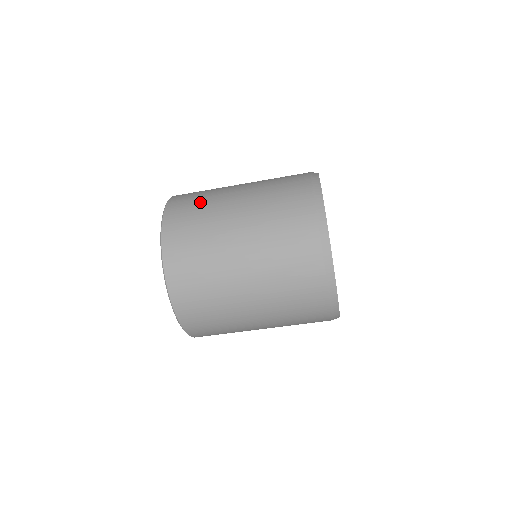
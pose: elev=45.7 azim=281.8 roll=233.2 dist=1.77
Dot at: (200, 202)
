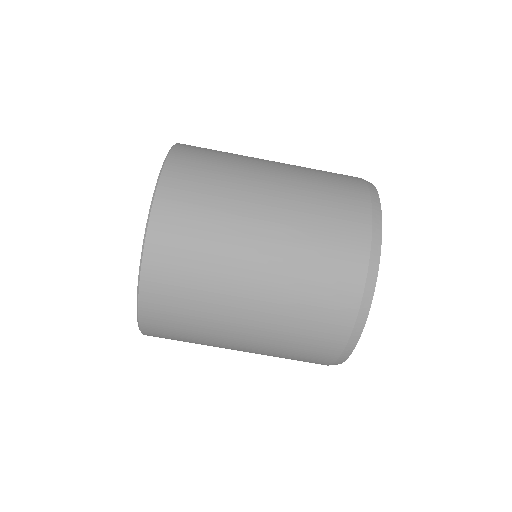
Dot at: occluded
